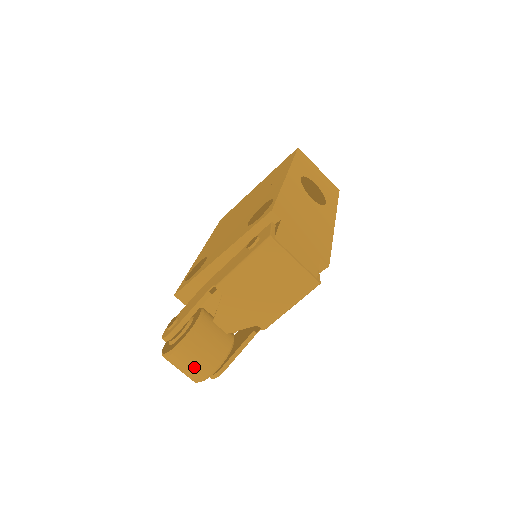
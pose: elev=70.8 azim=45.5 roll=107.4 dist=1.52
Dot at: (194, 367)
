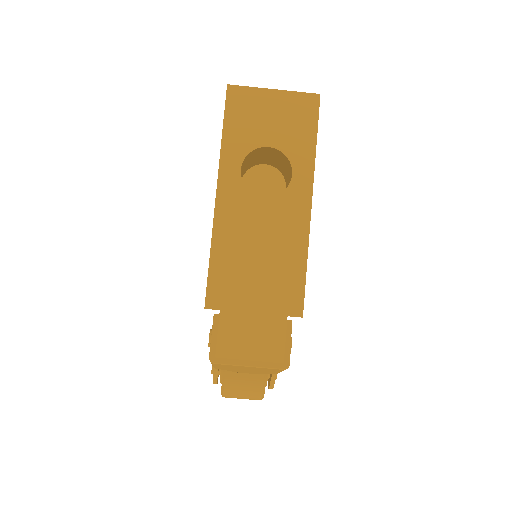
Dot at: occluded
